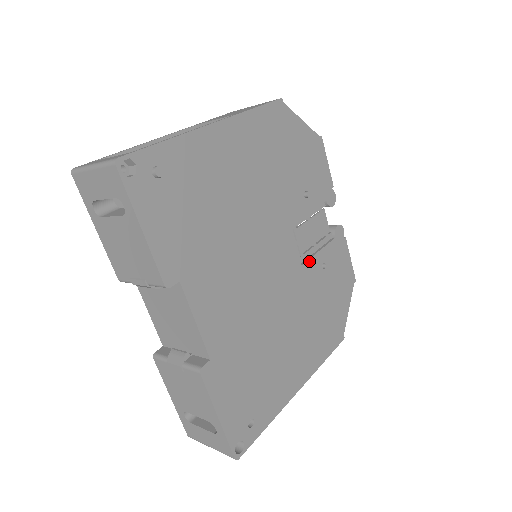
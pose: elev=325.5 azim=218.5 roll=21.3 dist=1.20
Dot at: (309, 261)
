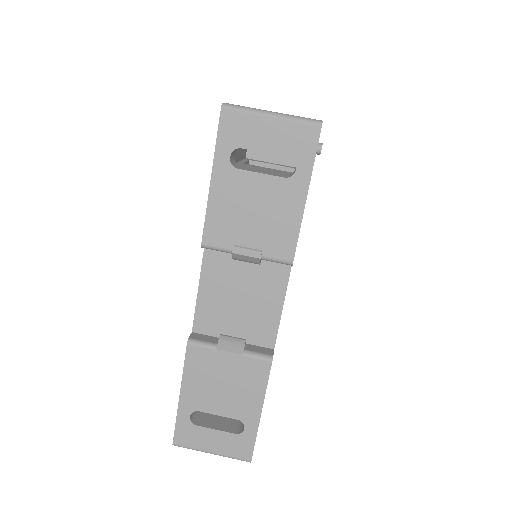
Dot at: occluded
